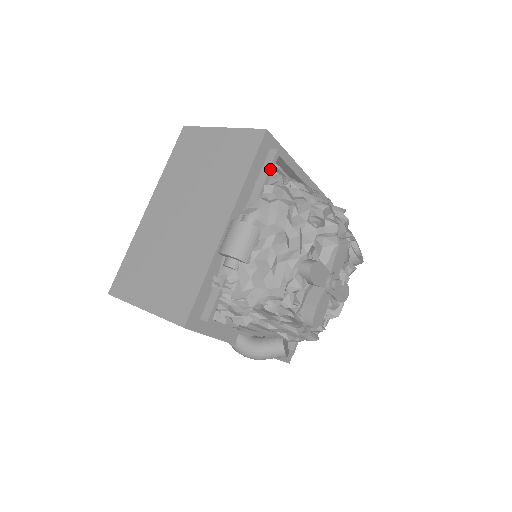
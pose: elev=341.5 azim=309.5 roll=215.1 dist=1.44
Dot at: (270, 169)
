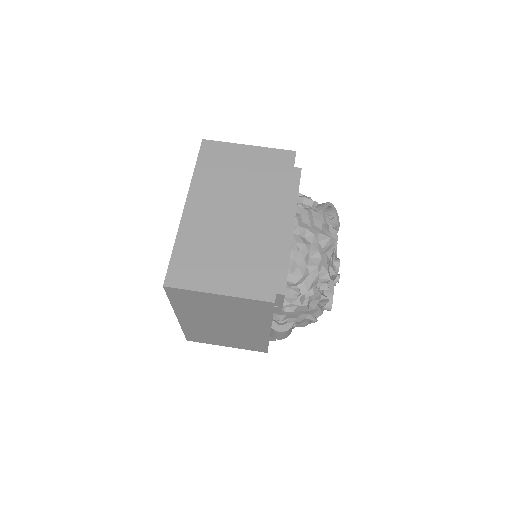
Dot at: (283, 301)
